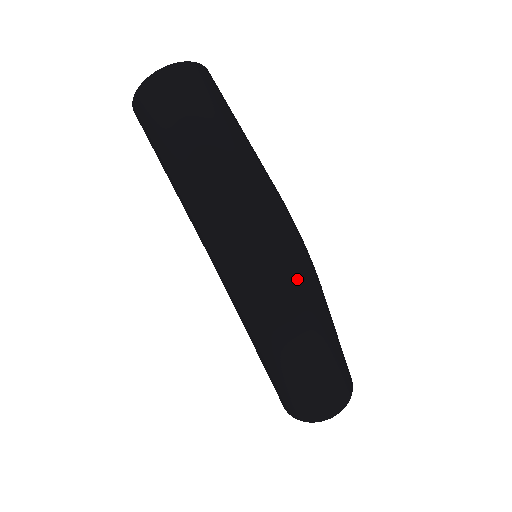
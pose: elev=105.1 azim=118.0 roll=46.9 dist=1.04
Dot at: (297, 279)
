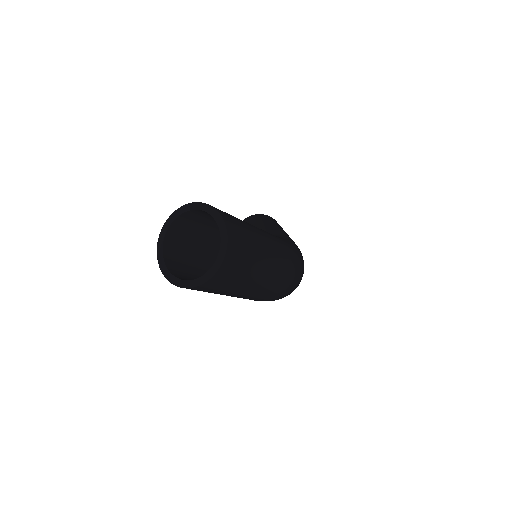
Dot at: occluded
